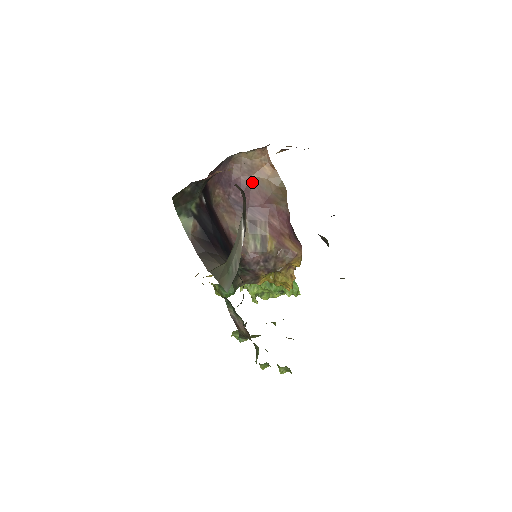
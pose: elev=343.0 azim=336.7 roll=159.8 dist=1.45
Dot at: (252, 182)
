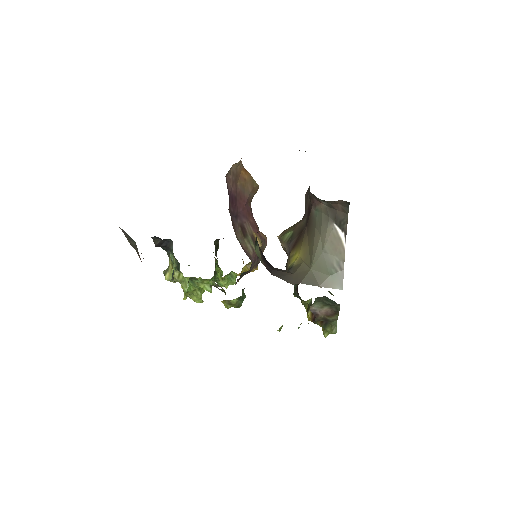
Dot at: (237, 190)
